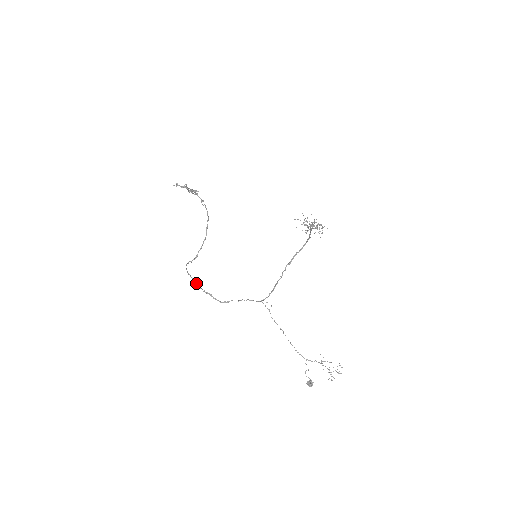
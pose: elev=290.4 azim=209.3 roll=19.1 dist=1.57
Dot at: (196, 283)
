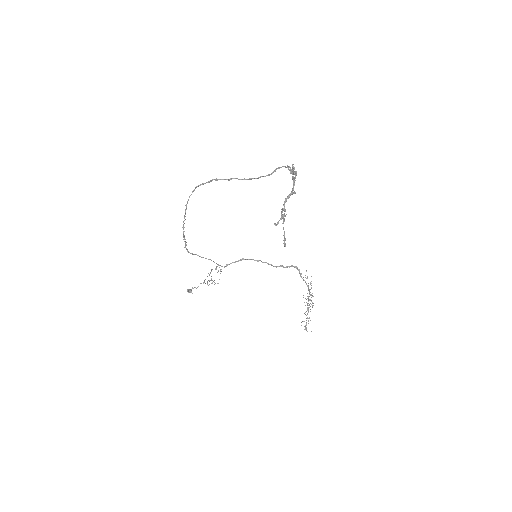
Dot at: occluded
